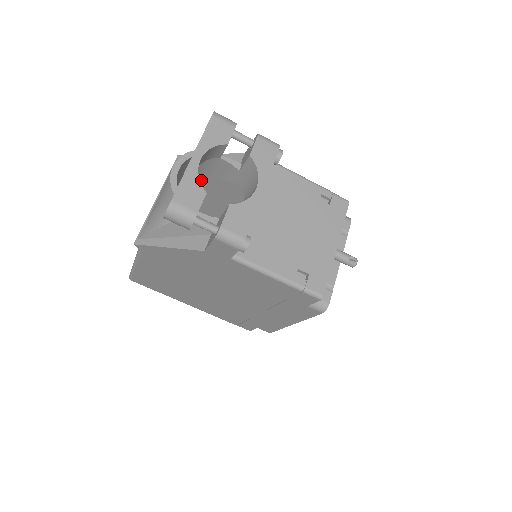
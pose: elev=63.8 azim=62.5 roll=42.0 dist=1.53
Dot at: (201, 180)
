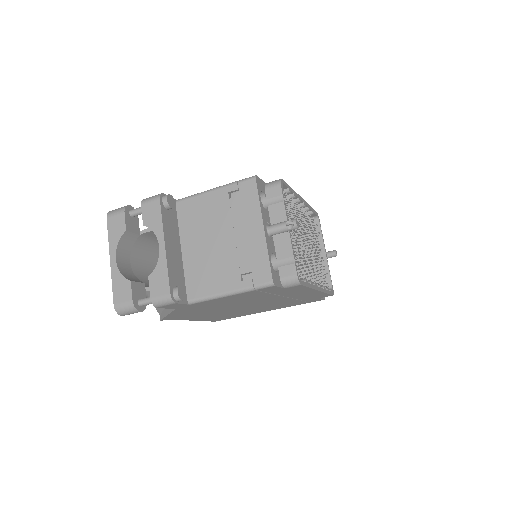
Dot at: occluded
